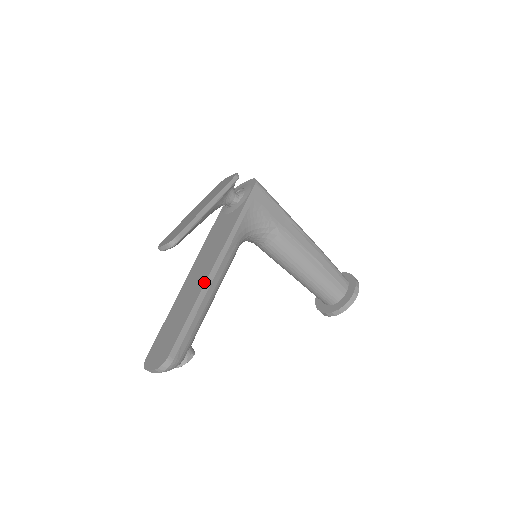
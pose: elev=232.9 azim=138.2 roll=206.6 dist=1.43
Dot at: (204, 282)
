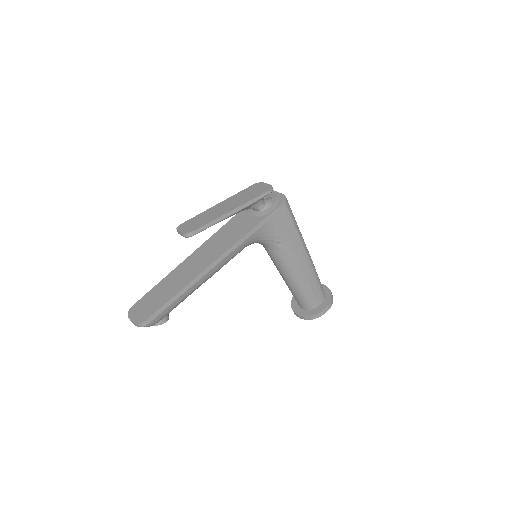
Dot at: (198, 273)
